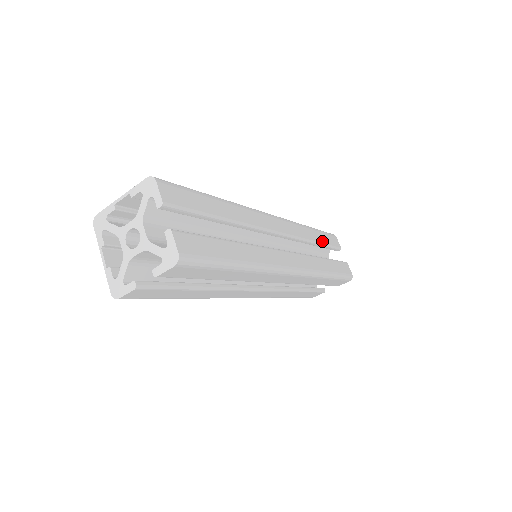
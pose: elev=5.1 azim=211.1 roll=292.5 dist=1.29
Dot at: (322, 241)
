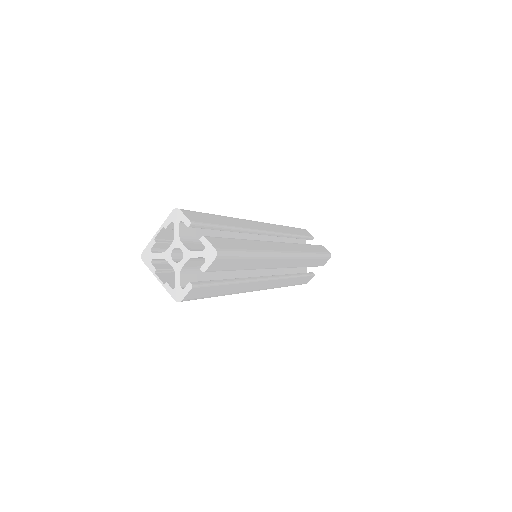
Dot at: (298, 234)
